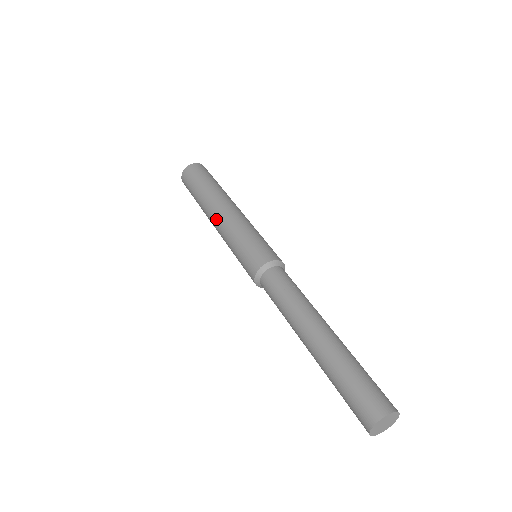
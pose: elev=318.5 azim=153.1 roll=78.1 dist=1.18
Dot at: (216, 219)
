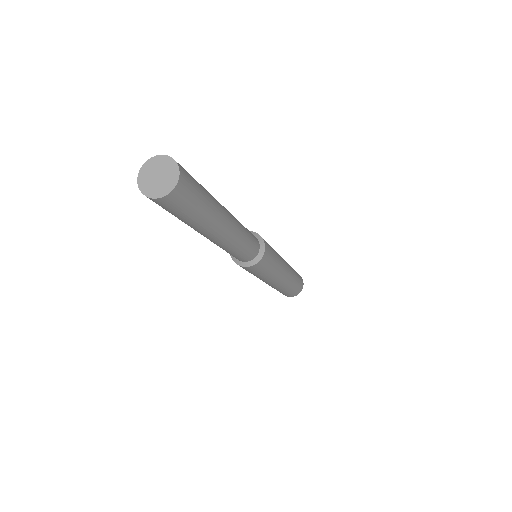
Dot at: occluded
